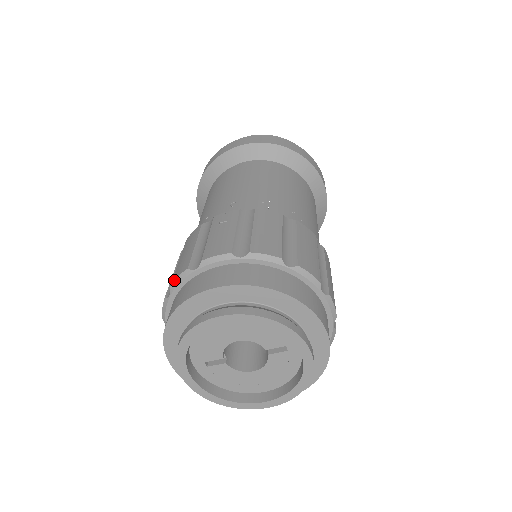
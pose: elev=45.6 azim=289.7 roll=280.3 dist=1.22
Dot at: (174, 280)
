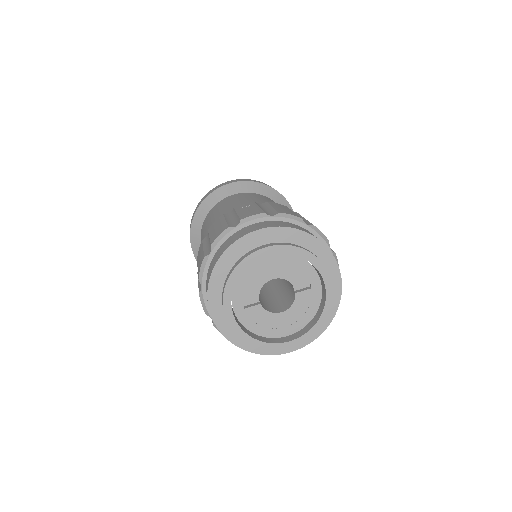
Dot at: (215, 238)
